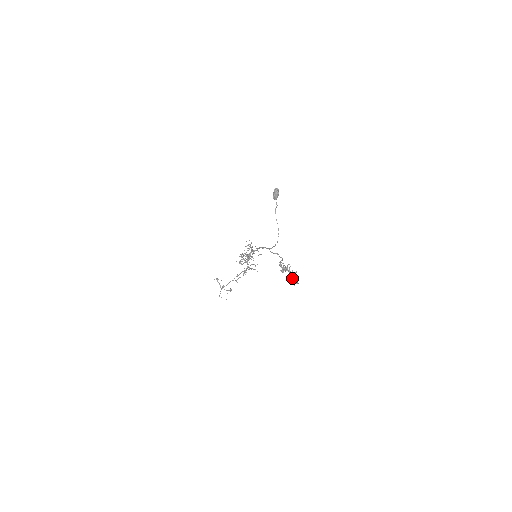
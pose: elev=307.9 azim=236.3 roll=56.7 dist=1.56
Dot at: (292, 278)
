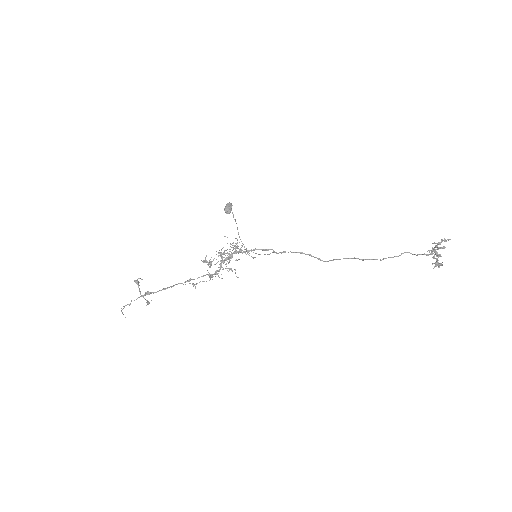
Dot at: occluded
